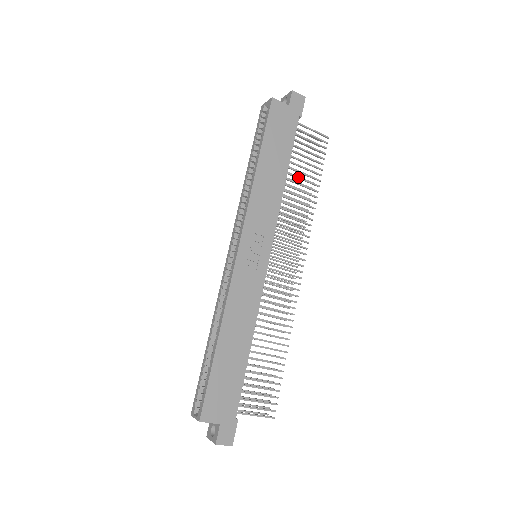
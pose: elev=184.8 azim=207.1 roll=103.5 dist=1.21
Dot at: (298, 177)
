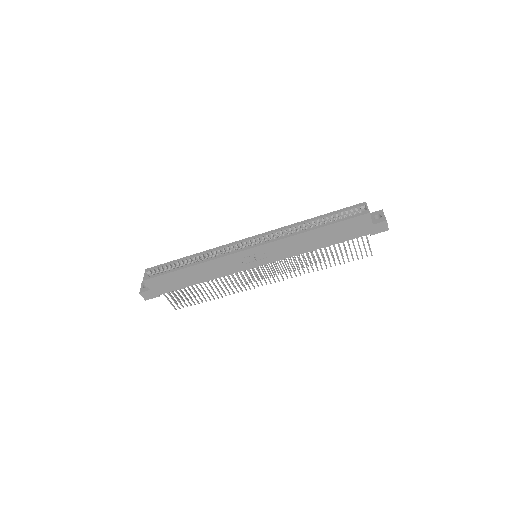
Dot at: occluded
